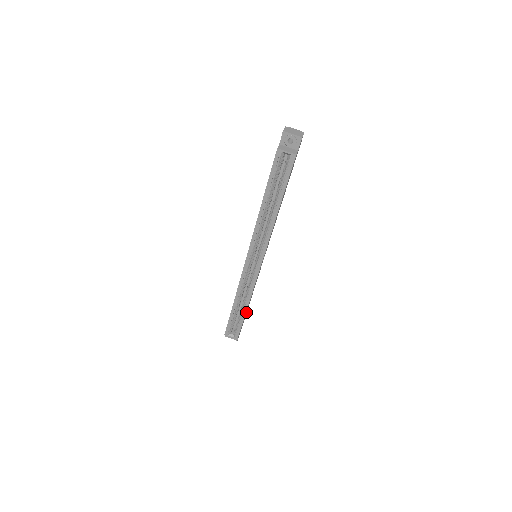
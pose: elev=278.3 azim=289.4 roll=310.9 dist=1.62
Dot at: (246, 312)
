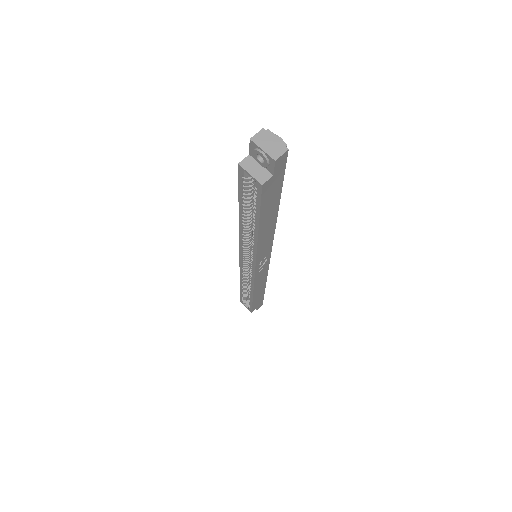
Dot at: (259, 294)
